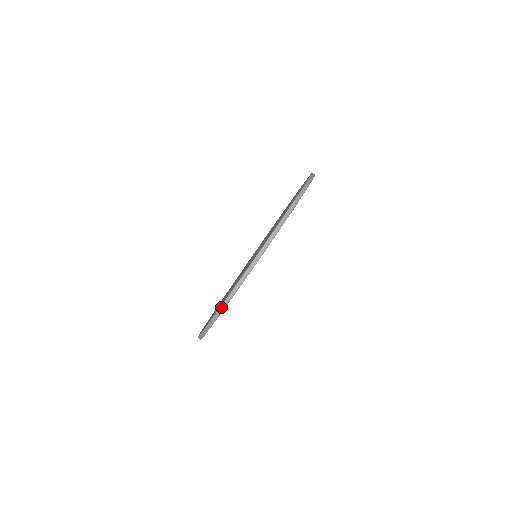
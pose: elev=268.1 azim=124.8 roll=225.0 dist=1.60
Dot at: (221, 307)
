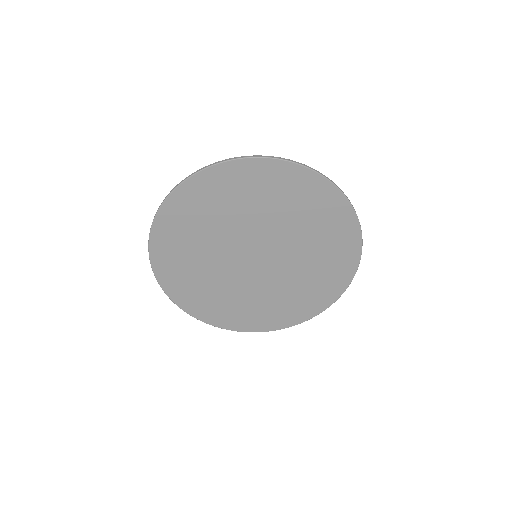
Dot at: (247, 156)
